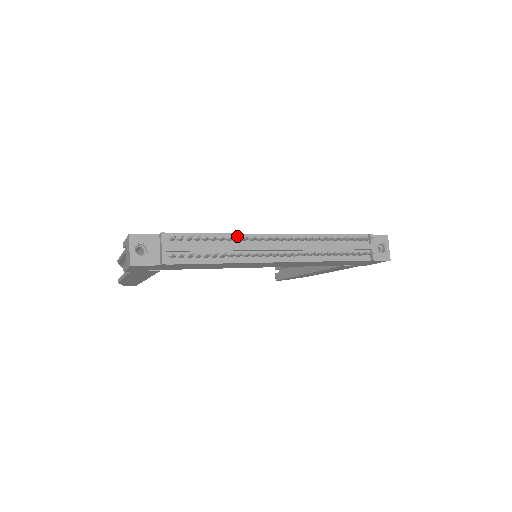
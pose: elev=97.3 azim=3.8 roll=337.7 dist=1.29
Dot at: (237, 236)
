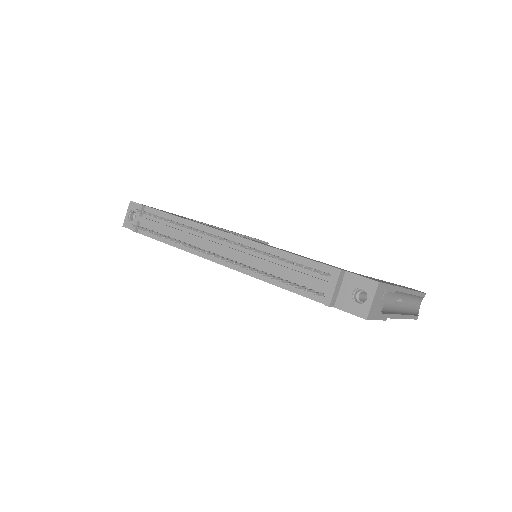
Dot at: (193, 224)
